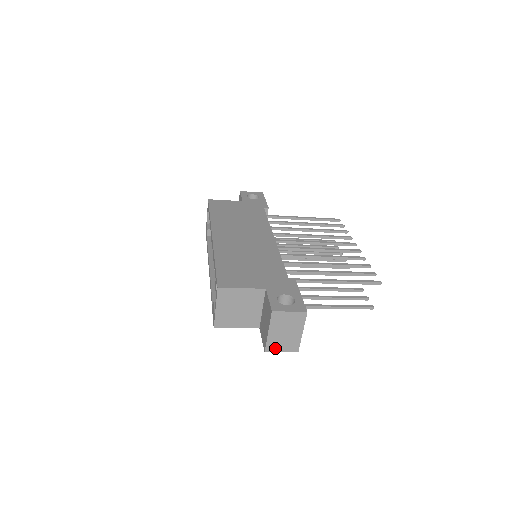
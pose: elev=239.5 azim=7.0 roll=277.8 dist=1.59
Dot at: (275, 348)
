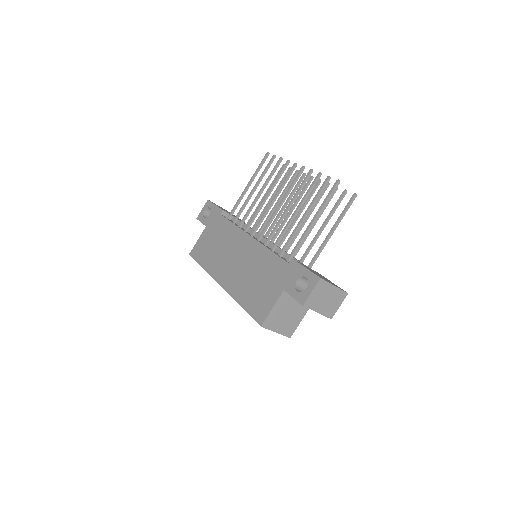
Dot at: (333, 311)
